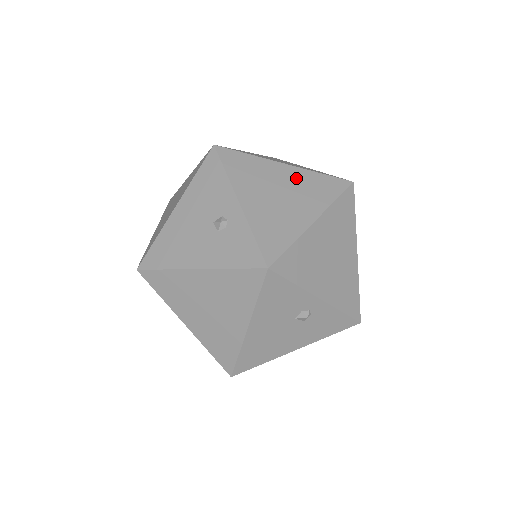
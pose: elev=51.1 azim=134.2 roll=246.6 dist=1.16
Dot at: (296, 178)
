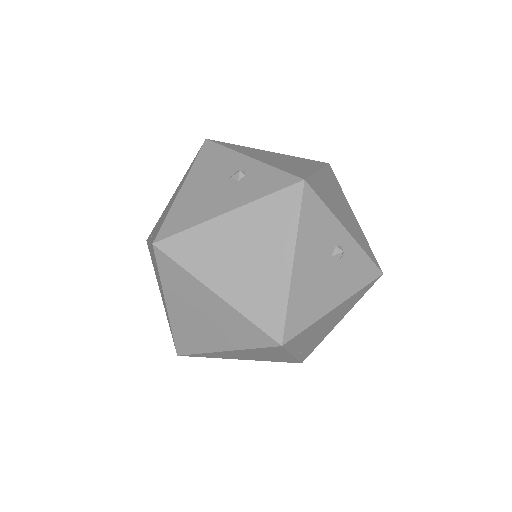
Dot at: (285, 156)
